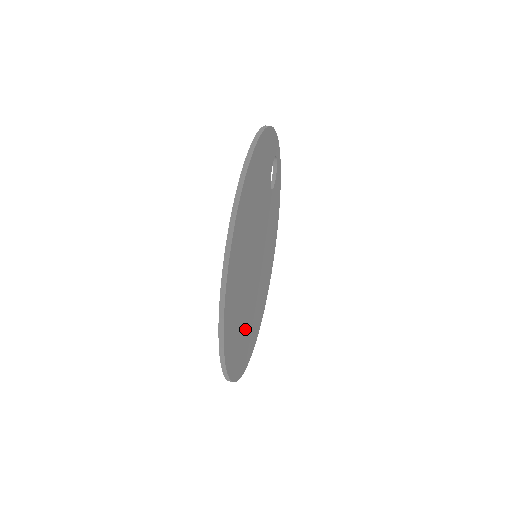
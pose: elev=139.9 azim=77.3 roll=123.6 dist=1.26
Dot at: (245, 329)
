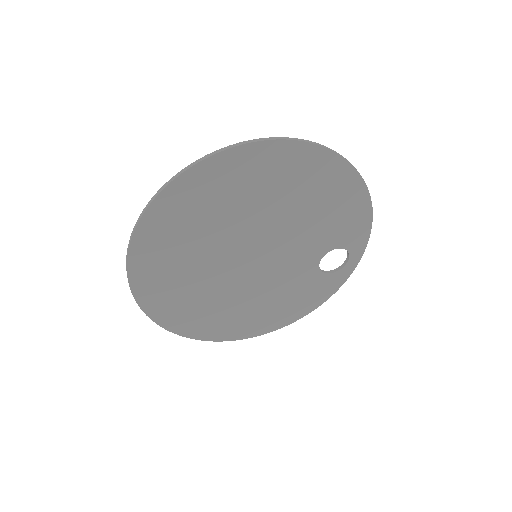
Dot at: (183, 261)
